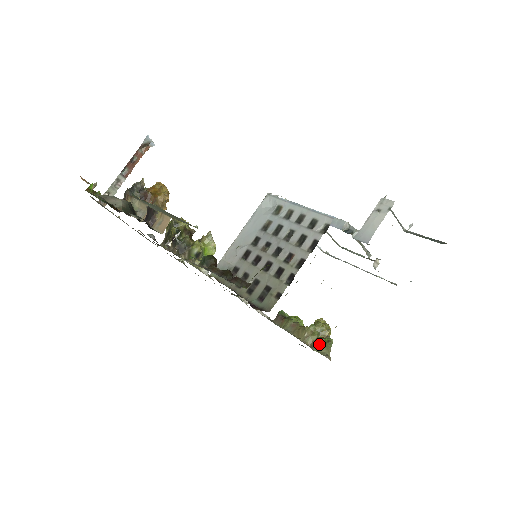
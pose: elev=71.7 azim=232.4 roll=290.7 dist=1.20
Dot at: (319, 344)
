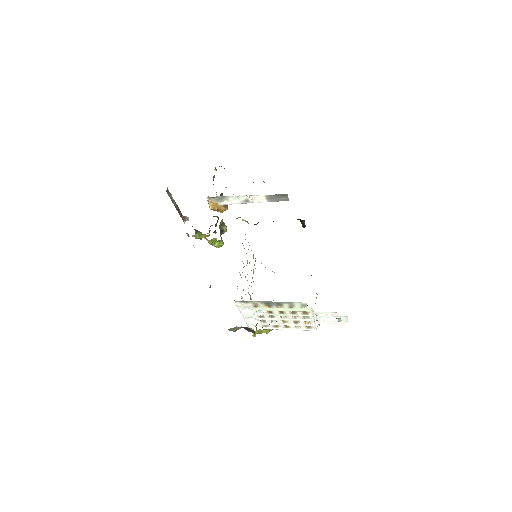
Dot at: occluded
